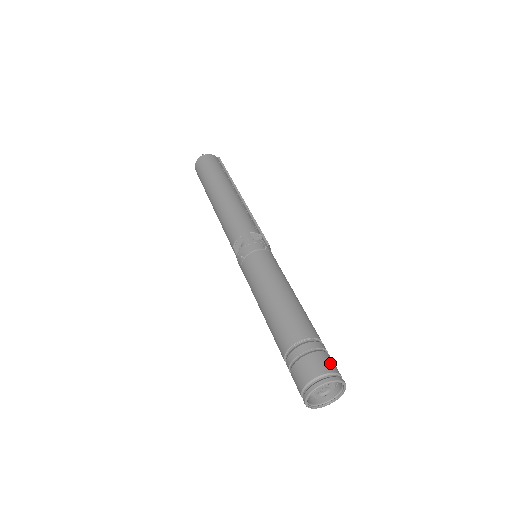
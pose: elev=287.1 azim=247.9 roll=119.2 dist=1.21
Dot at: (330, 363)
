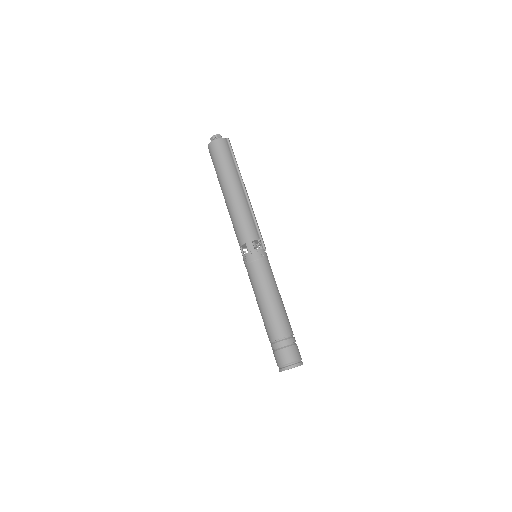
Dot at: (295, 354)
